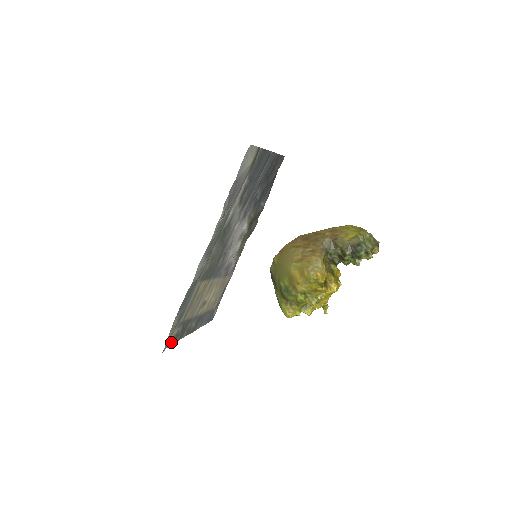
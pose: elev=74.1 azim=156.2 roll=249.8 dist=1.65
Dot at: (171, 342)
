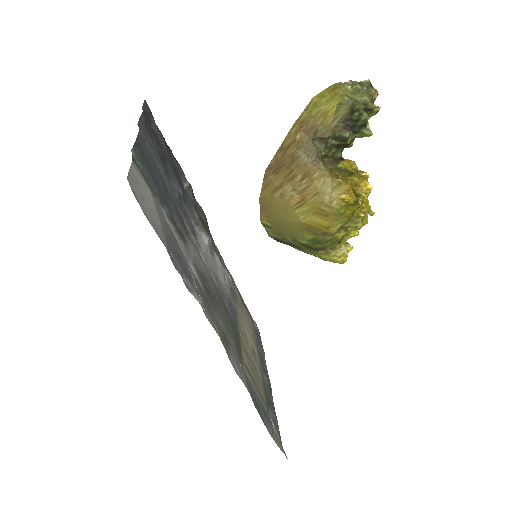
Dot at: (278, 436)
